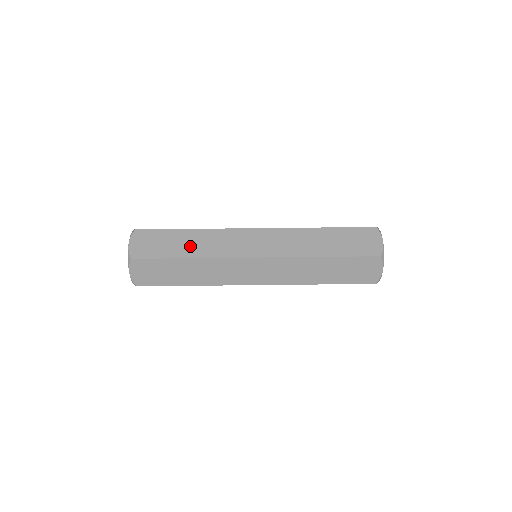
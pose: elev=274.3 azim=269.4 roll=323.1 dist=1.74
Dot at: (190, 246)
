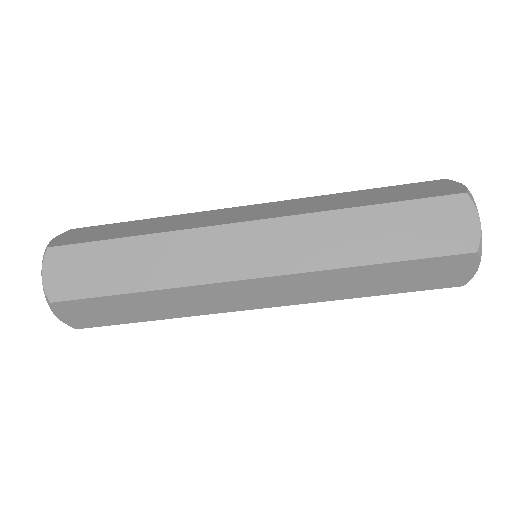
Dot at: (140, 269)
